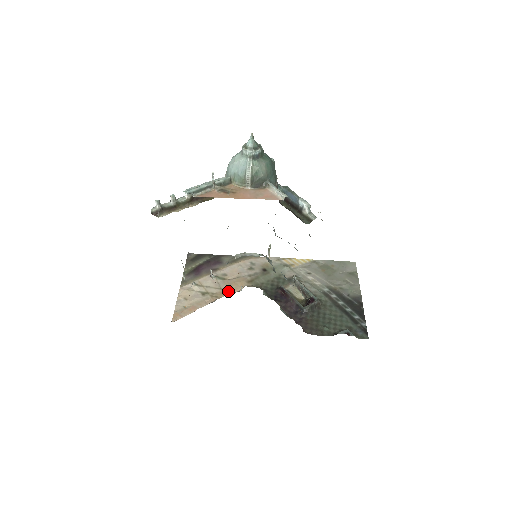
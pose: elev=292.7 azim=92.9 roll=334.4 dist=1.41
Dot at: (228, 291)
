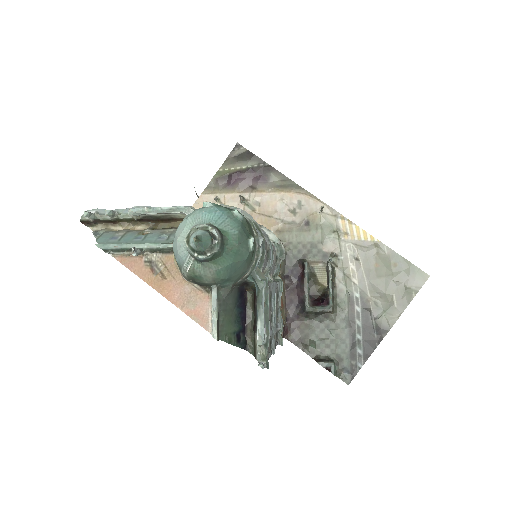
Dot at: occluded
